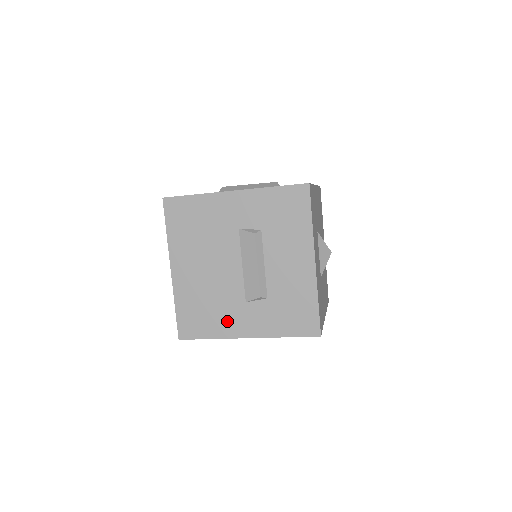
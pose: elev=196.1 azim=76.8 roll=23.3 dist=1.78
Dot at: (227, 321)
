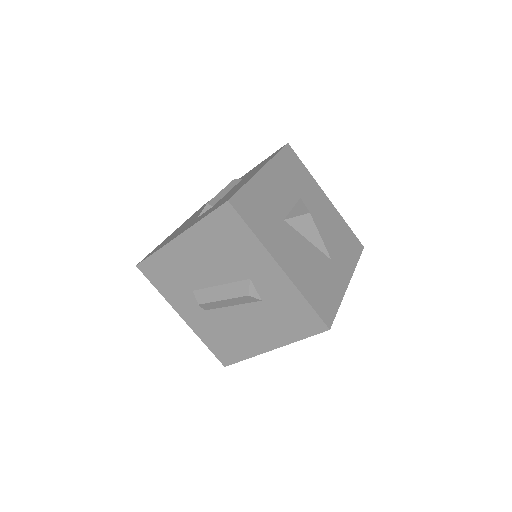
Dot at: occluded
